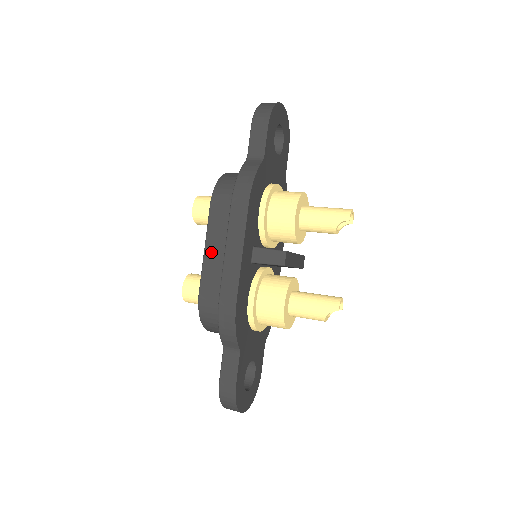
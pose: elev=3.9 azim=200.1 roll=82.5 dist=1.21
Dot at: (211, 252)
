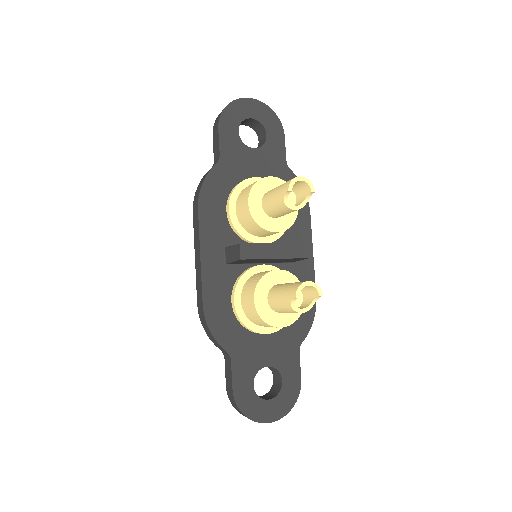
Dot at: occluded
